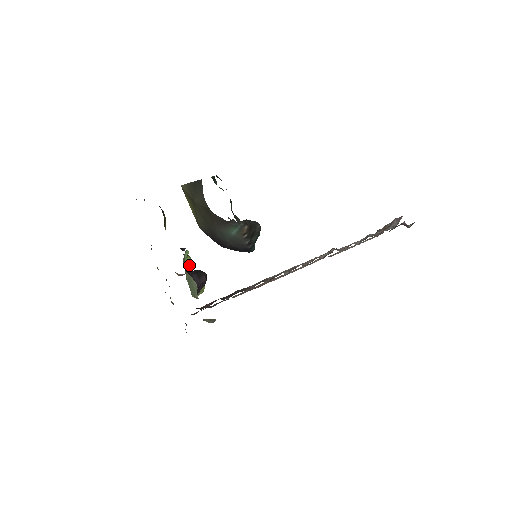
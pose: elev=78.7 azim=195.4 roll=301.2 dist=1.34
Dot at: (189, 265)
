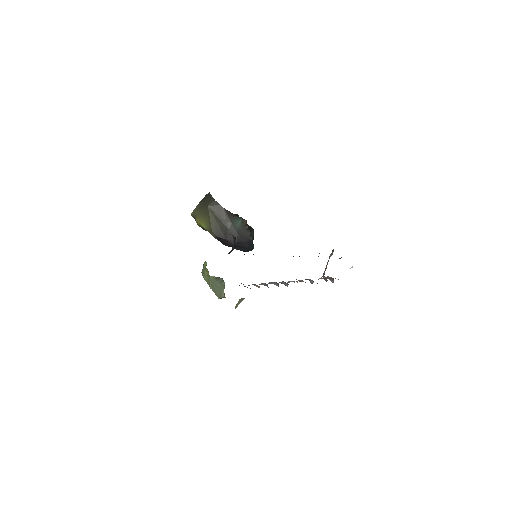
Dot at: (208, 277)
